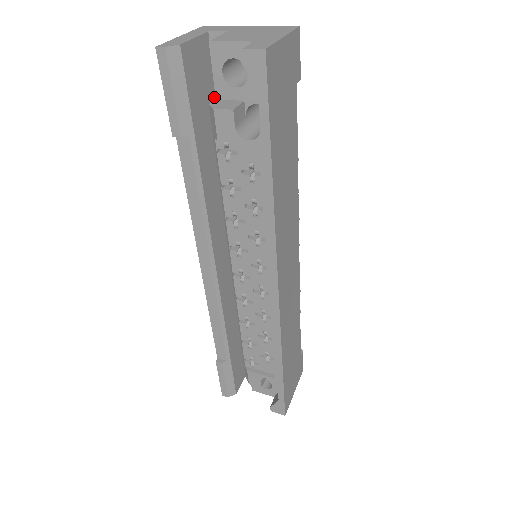
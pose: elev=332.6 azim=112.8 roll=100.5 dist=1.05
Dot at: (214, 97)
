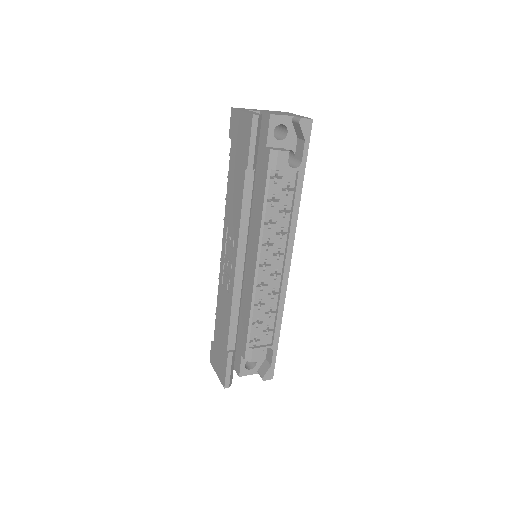
Dot at: occluded
